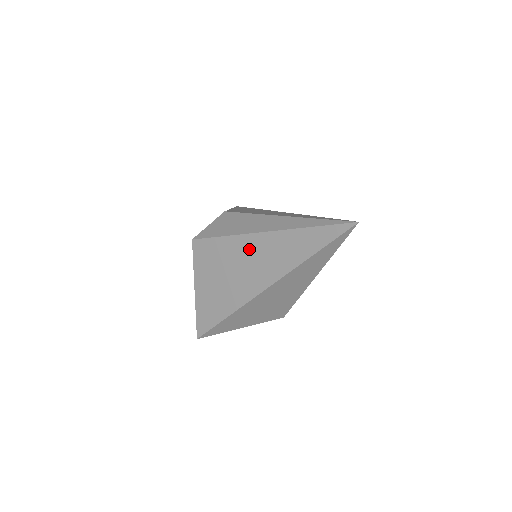
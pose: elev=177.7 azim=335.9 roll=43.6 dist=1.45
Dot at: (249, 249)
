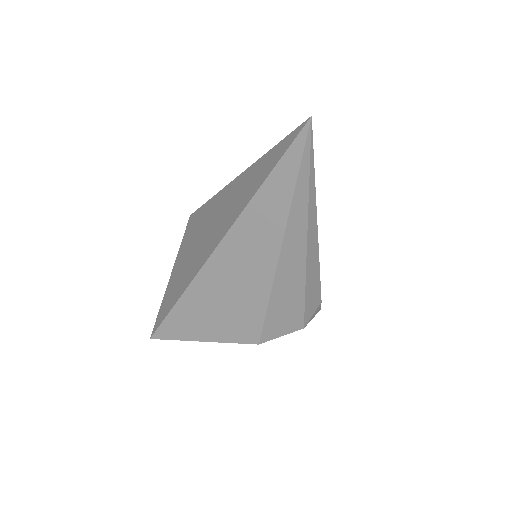
Dot at: (218, 206)
